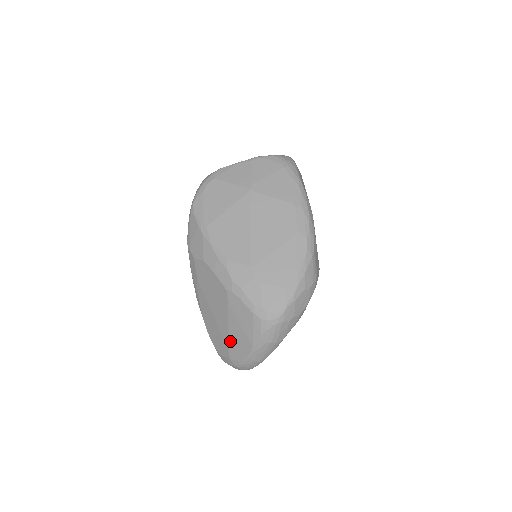
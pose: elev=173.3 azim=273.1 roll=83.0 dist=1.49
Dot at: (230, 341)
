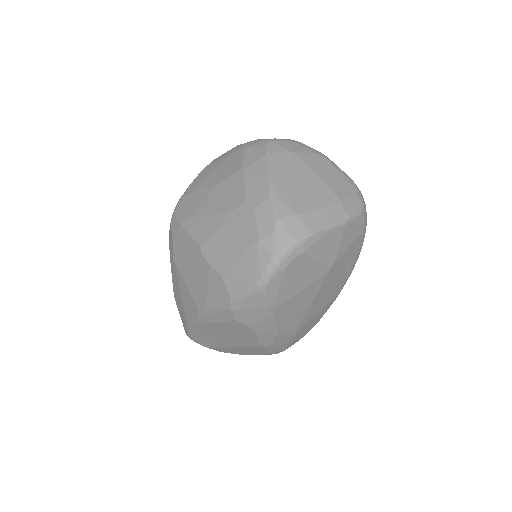
Dot at: (223, 348)
